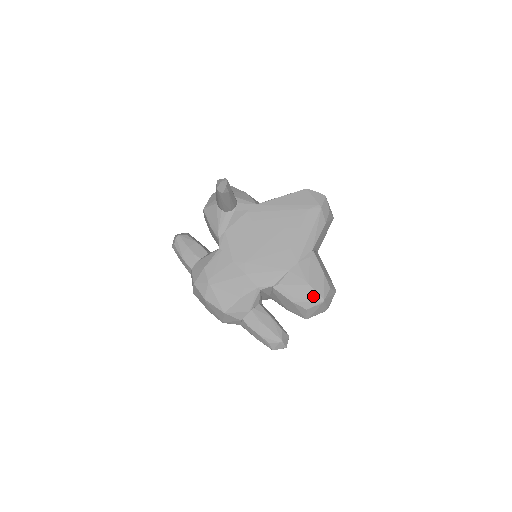
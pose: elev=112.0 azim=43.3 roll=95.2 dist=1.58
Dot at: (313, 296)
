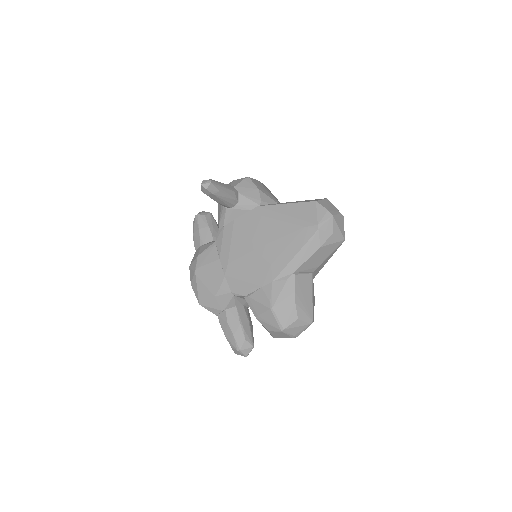
Dot at: (274, 321)
